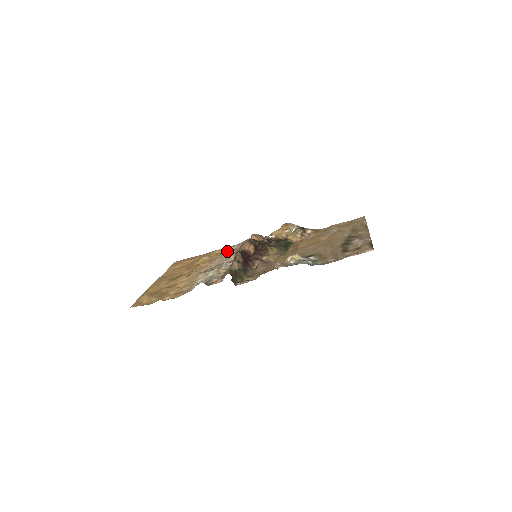
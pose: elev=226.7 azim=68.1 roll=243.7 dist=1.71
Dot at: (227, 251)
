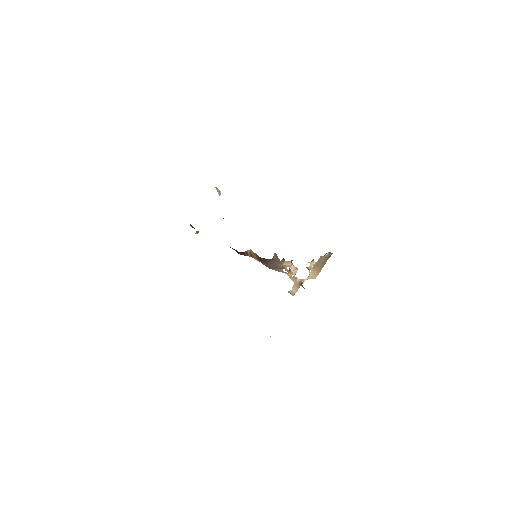
Dot at: occluded
